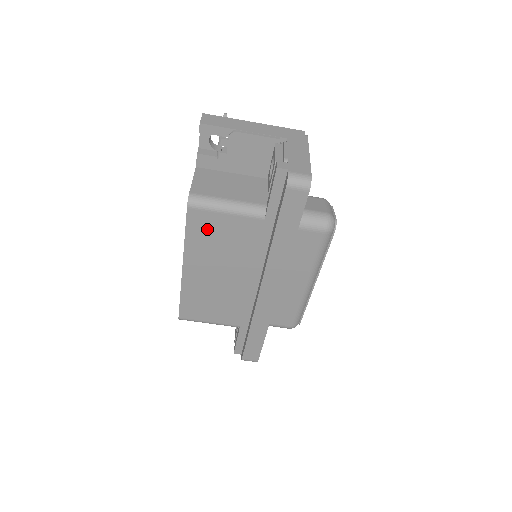
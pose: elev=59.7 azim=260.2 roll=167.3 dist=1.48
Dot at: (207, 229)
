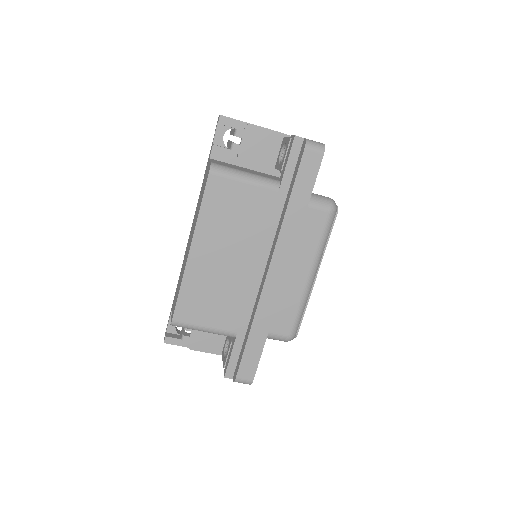
Dot at: (223, 199)
